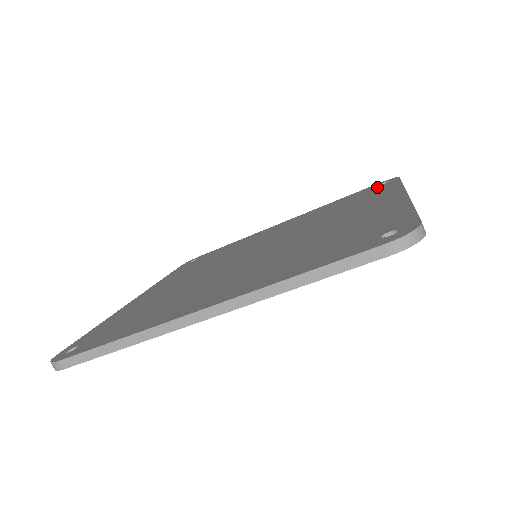
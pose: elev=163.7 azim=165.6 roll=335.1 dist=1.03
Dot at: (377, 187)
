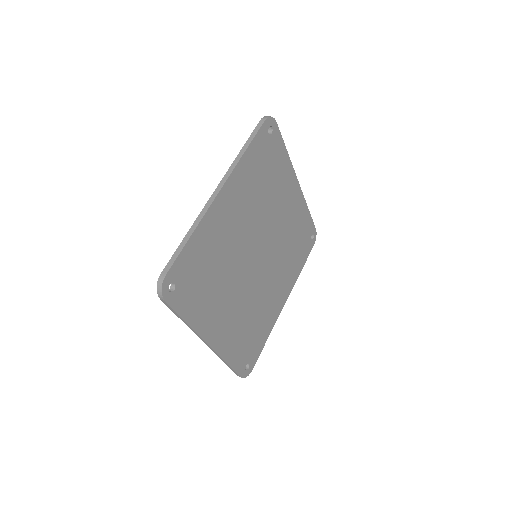
Dot at: occluded
